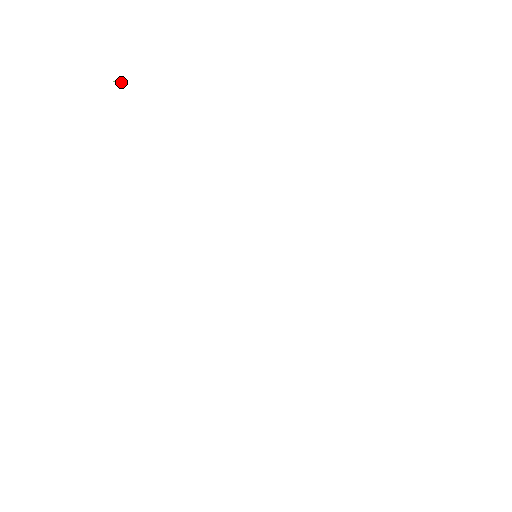
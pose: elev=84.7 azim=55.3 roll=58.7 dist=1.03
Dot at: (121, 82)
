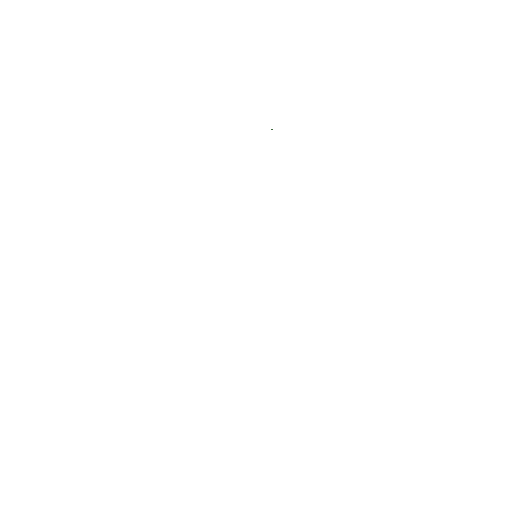
Dot at: occluded
